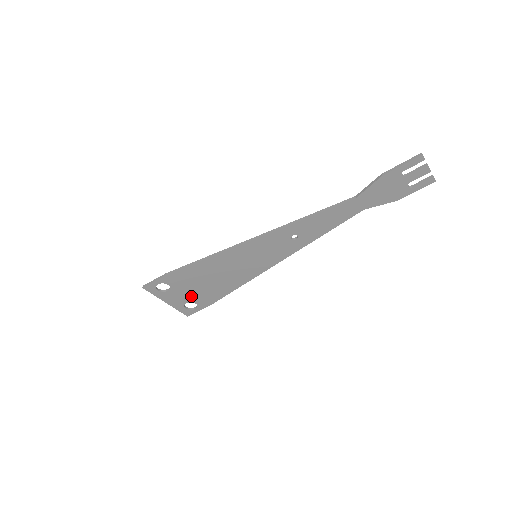
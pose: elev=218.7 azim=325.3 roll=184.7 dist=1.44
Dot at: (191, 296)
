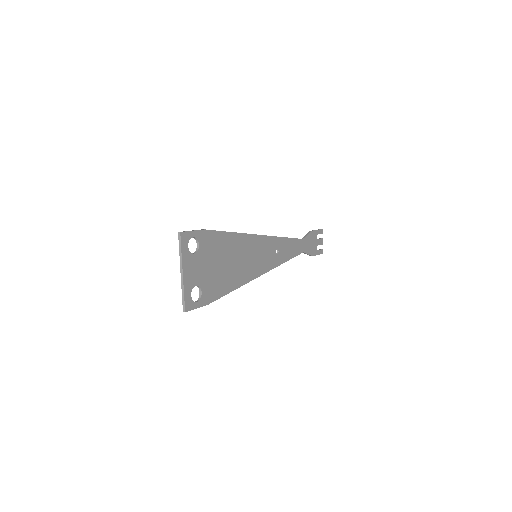
Dot at: (204, 277)
